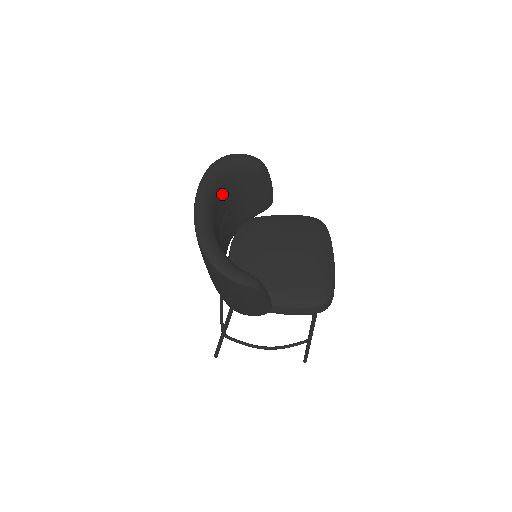
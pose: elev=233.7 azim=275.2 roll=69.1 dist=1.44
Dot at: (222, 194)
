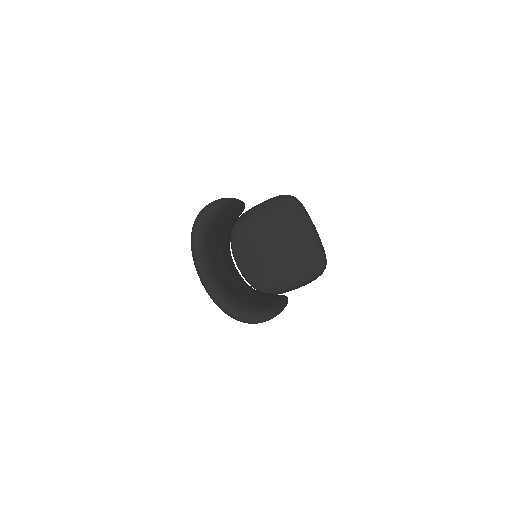
Dot at: (211, 249)
